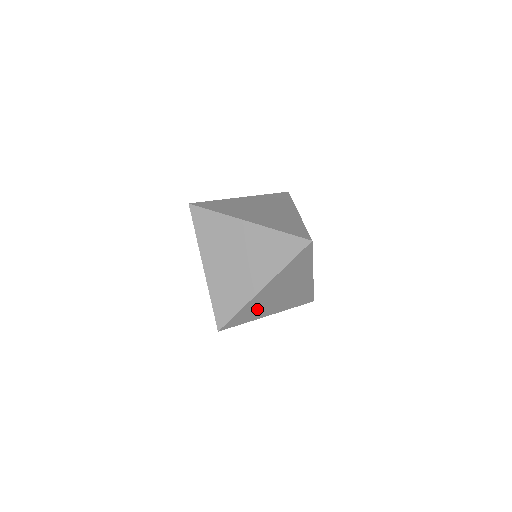
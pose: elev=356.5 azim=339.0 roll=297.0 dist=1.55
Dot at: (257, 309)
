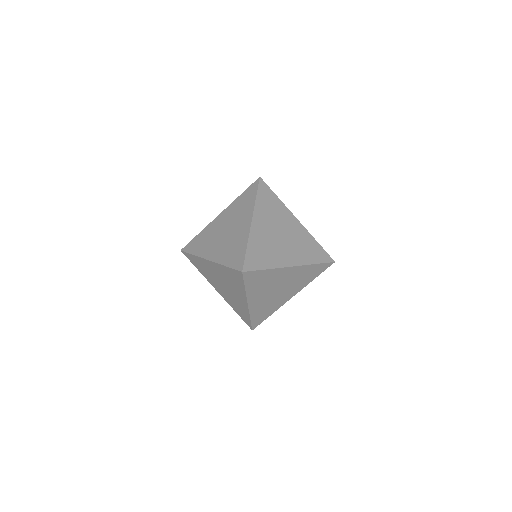
Dot at: (269, 306)
